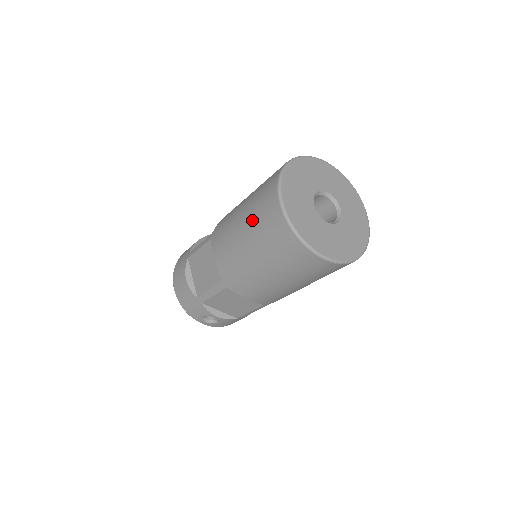
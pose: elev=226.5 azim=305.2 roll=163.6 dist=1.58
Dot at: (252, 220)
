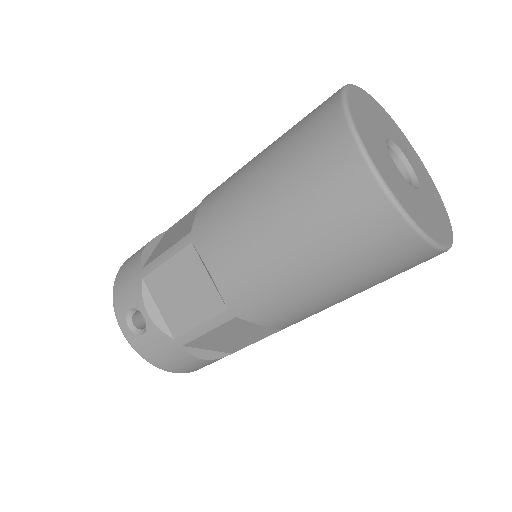
Dot at: (287, 131)
